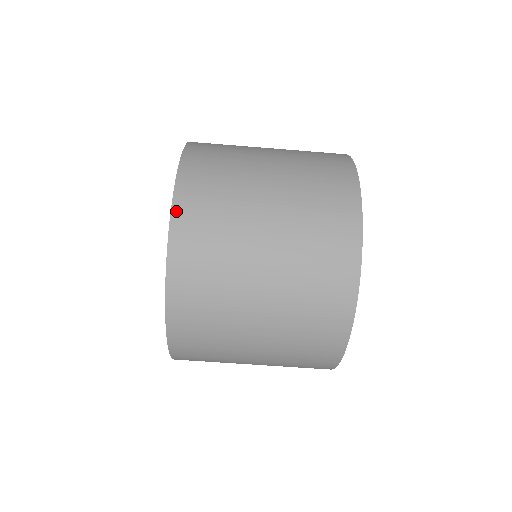
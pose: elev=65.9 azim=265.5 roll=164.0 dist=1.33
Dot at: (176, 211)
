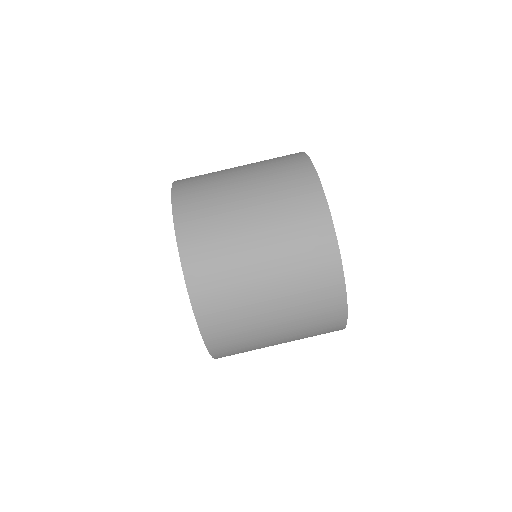
Dot at: (177, 216)
